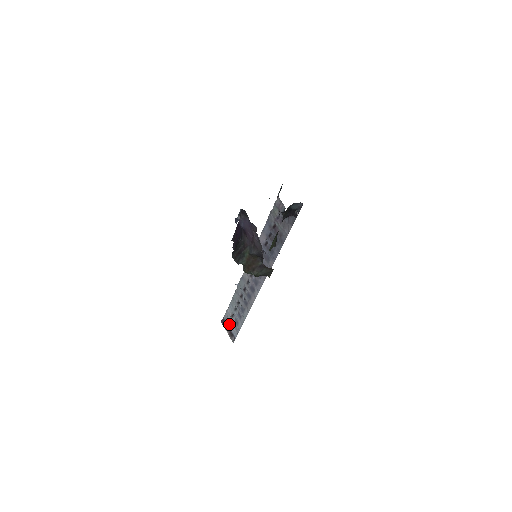
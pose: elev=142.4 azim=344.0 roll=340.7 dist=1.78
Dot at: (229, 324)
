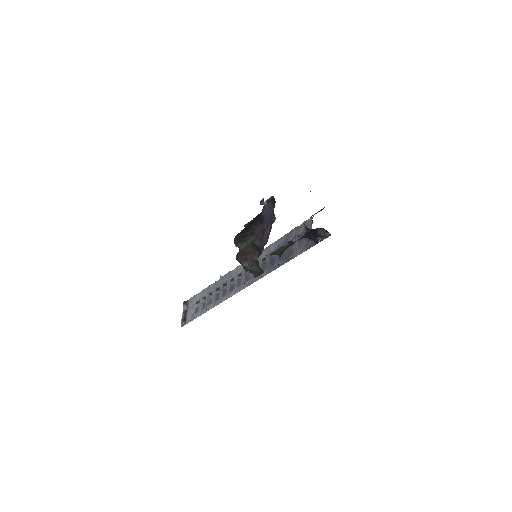
Dot at: (189, 308)
